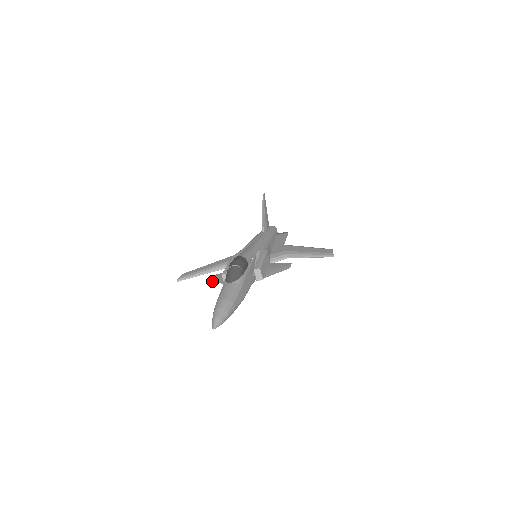
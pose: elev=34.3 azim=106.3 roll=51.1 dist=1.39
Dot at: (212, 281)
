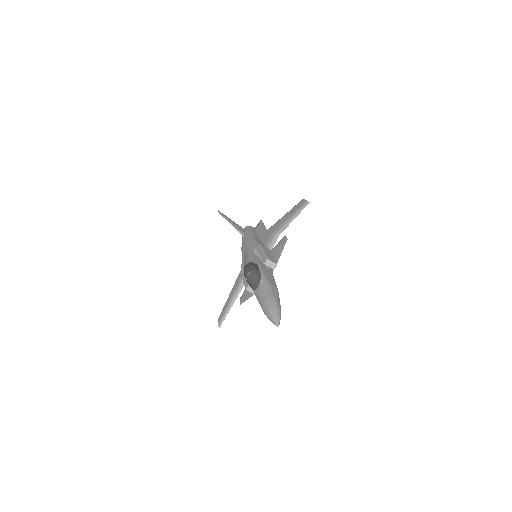
Dot at: occluded
